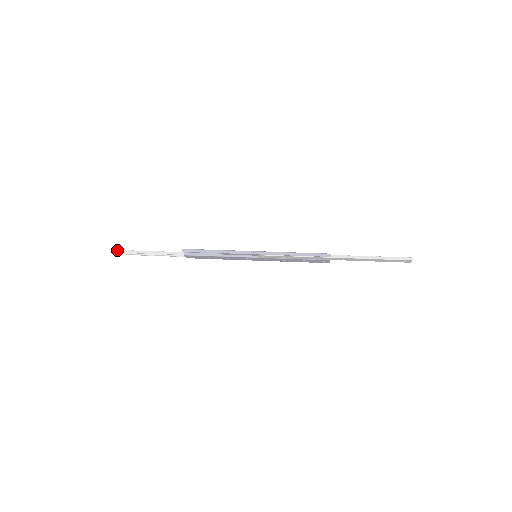
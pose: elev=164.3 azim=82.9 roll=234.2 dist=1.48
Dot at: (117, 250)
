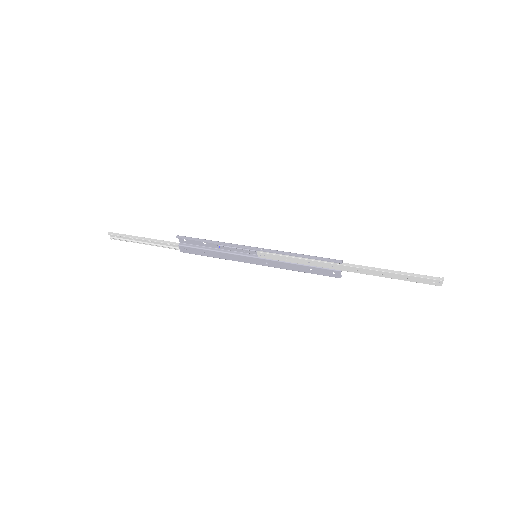
Dot at: (112, 232)
